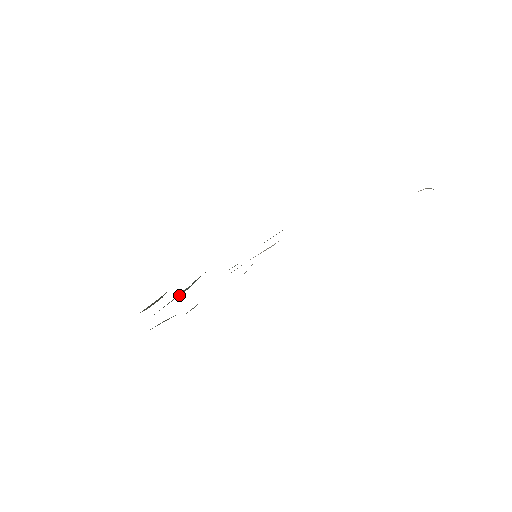
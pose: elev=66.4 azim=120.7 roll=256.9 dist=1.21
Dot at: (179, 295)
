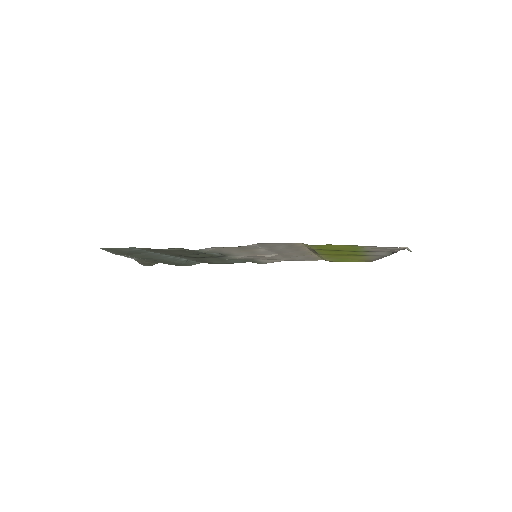
Dot at: (175, 261)
